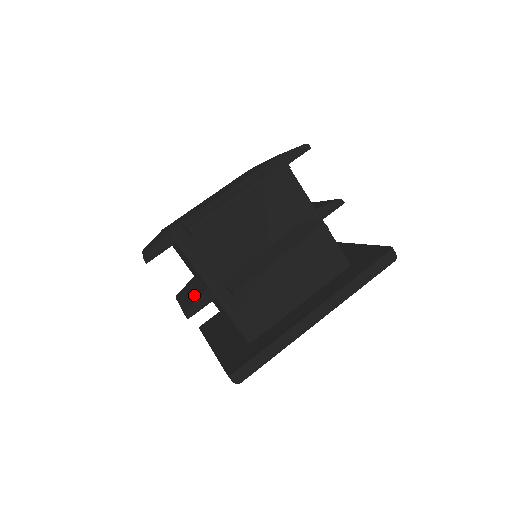
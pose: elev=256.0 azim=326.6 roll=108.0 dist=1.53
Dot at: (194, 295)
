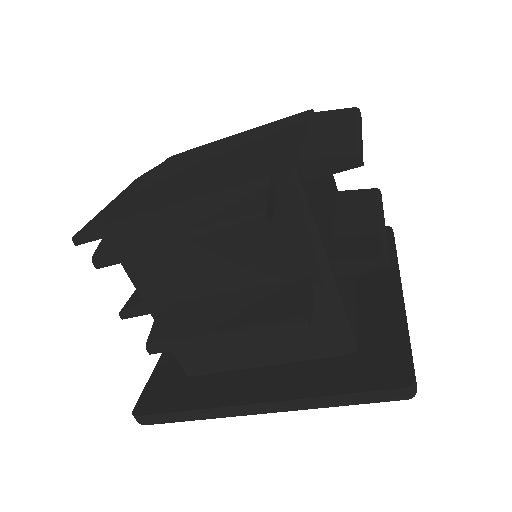
Dot at: occluded
